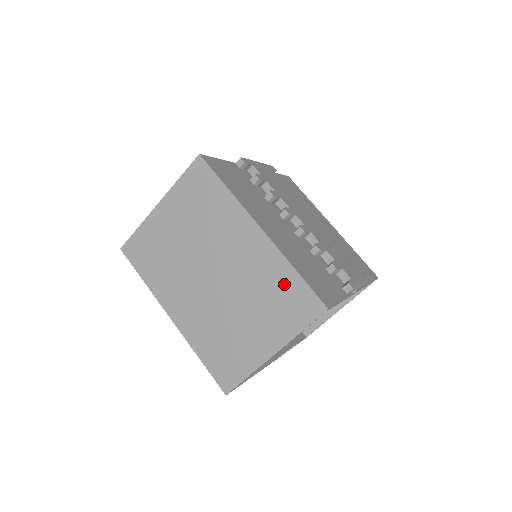
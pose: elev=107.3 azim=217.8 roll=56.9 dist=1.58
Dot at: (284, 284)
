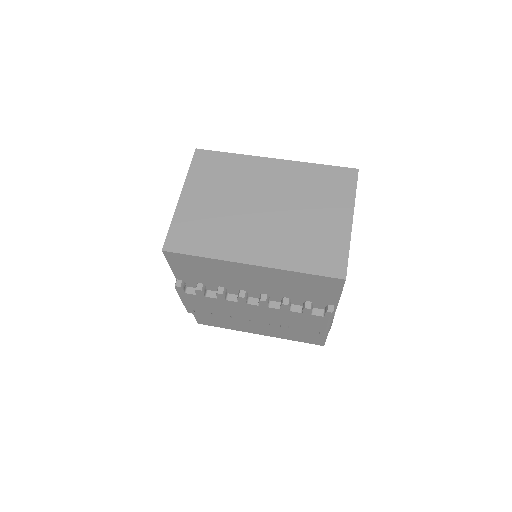
Dot at: (319, 176)
